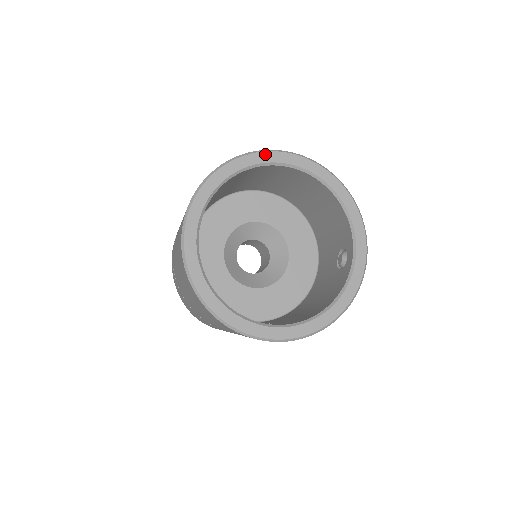
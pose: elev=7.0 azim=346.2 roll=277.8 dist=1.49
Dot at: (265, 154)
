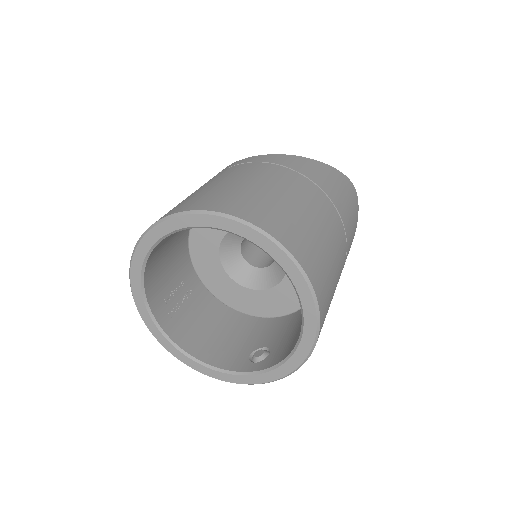
Dot at: (292, 265)
